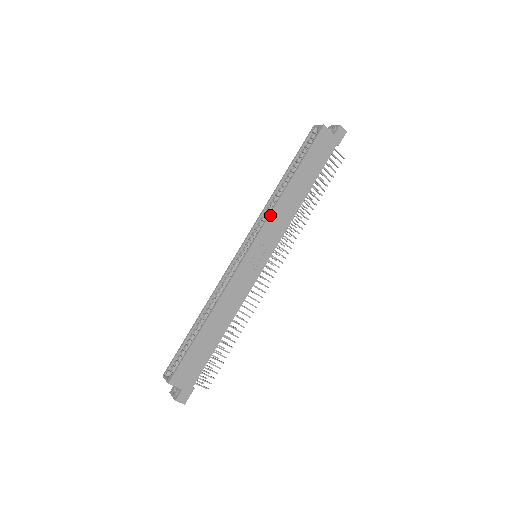
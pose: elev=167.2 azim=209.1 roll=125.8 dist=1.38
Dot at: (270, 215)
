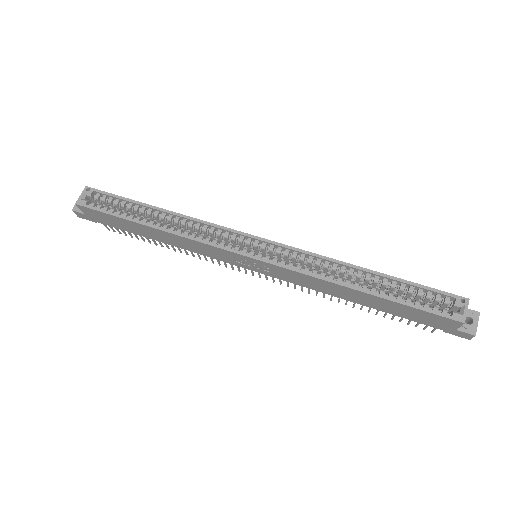
Dot at: (304, 274)
